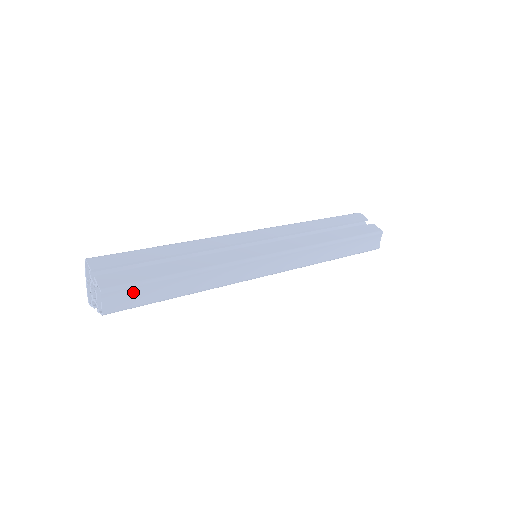
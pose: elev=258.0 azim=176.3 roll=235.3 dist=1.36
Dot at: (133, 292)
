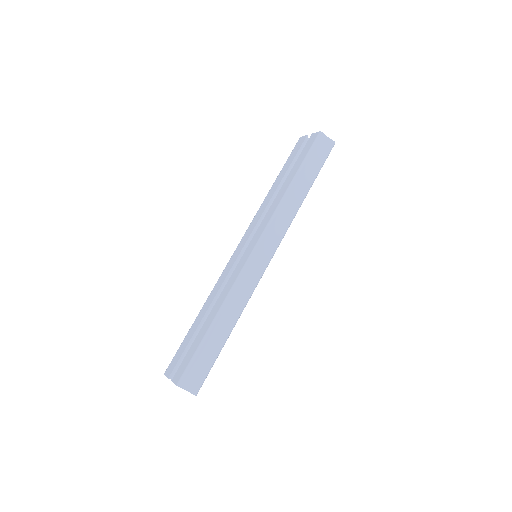
Dot at: (196, 366)
